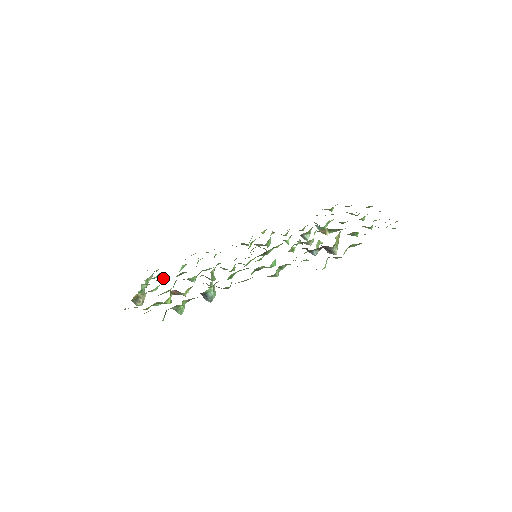
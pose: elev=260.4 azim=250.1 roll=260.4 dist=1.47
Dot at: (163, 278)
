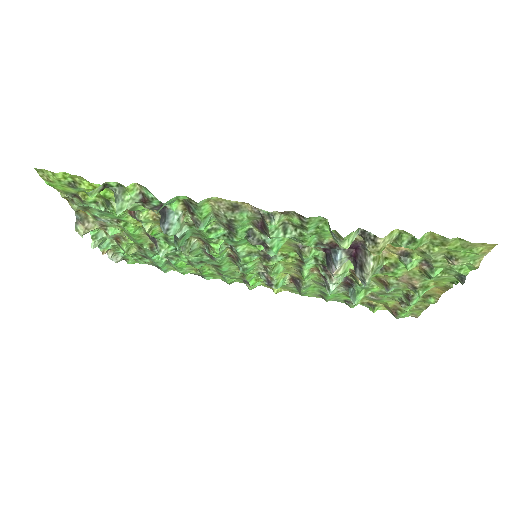
Dot at: (129, 248)
